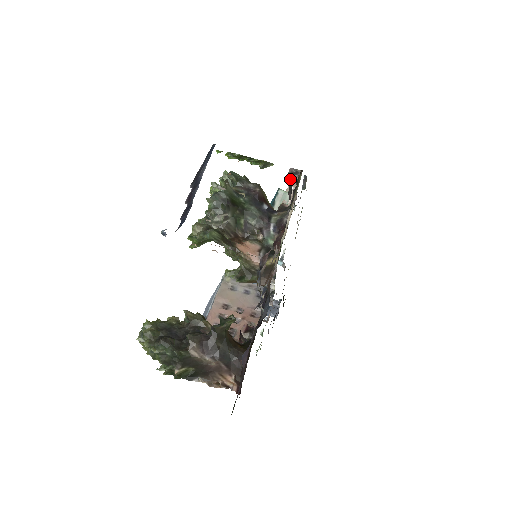
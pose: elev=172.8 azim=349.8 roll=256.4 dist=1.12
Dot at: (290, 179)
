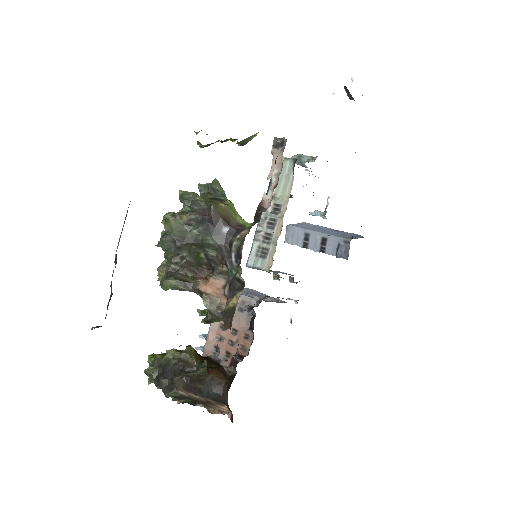
Dot at: (273, 157)
